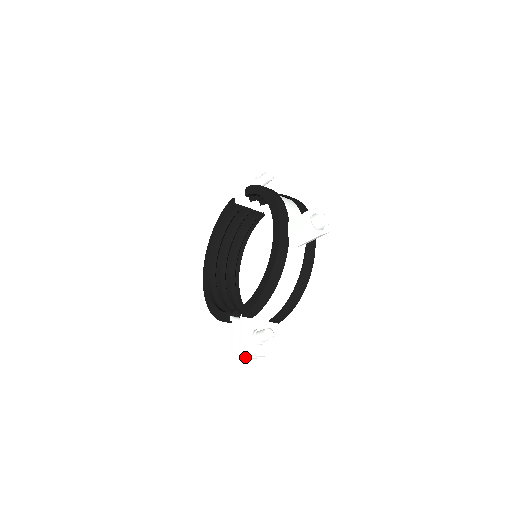
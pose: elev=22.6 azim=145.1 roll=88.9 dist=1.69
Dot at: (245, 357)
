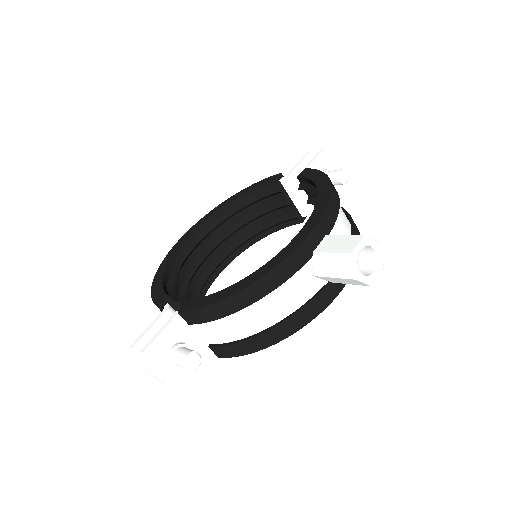
Dot at: (143, 367)
